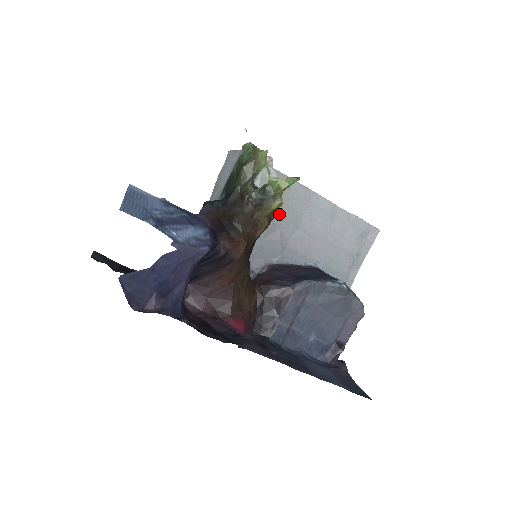
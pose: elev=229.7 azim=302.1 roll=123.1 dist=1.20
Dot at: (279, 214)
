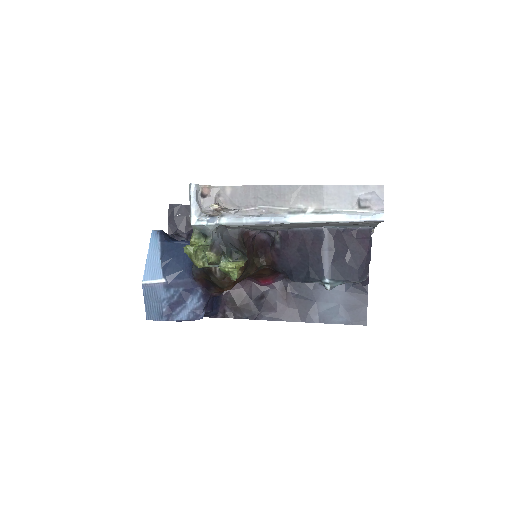
Dot at: (261, 227)
